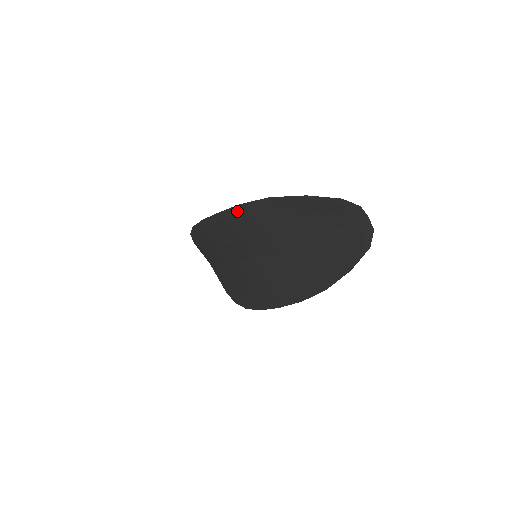
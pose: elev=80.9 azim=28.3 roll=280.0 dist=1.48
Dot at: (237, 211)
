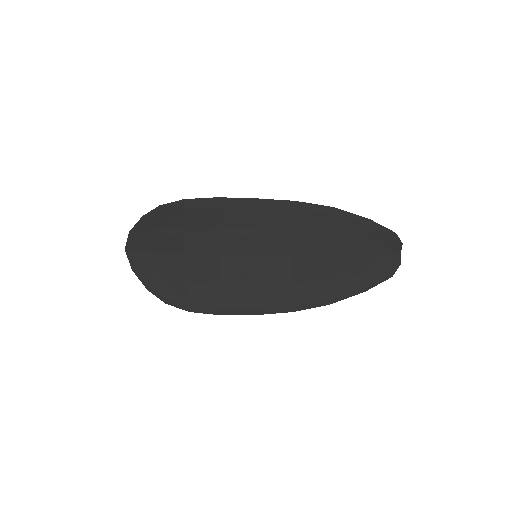
Dot at: (285, 206)
